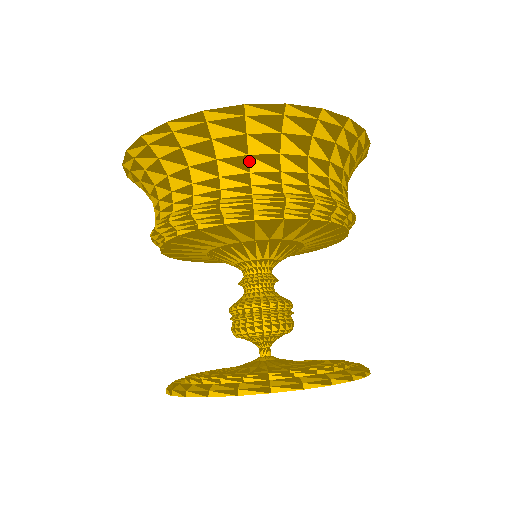
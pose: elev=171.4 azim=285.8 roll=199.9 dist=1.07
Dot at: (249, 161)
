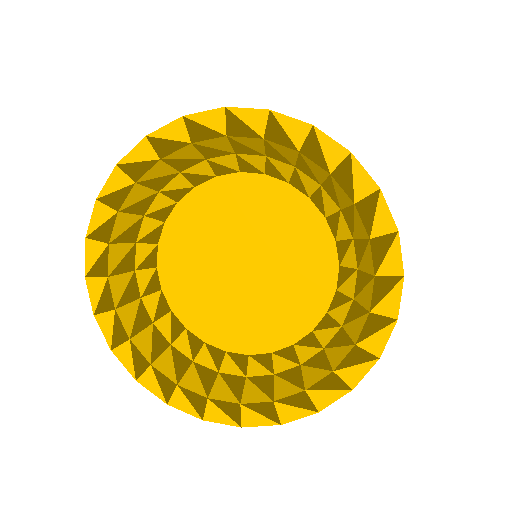
Dot at: occluded
